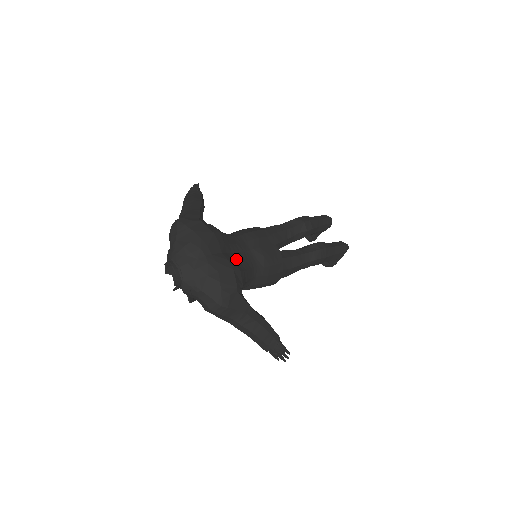
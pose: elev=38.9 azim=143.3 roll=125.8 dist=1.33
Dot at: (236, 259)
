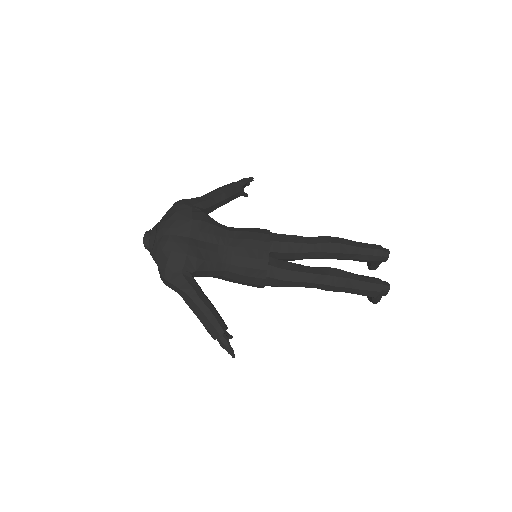
Dot at: (204, 248)
